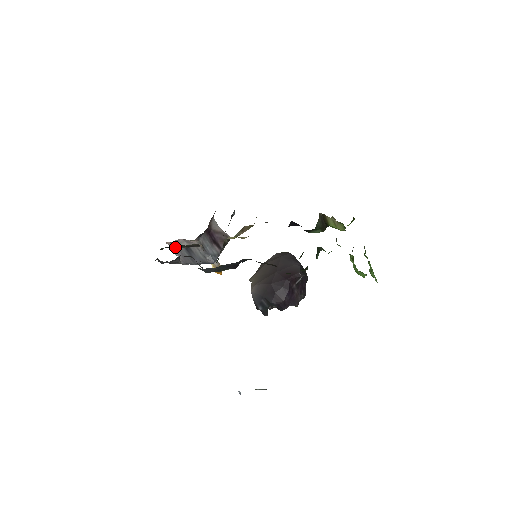
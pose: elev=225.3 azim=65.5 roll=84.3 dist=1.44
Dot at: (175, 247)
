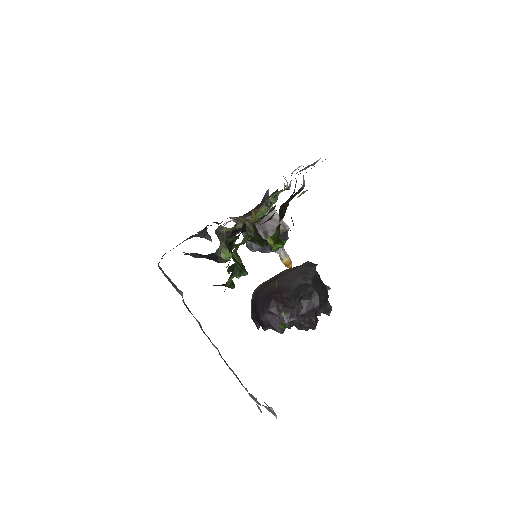
Dot at: occluded
